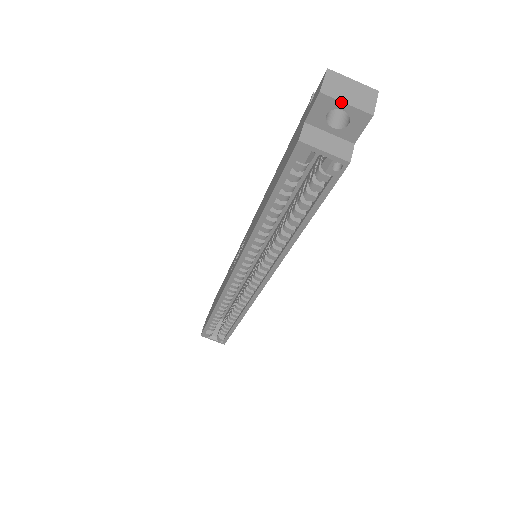
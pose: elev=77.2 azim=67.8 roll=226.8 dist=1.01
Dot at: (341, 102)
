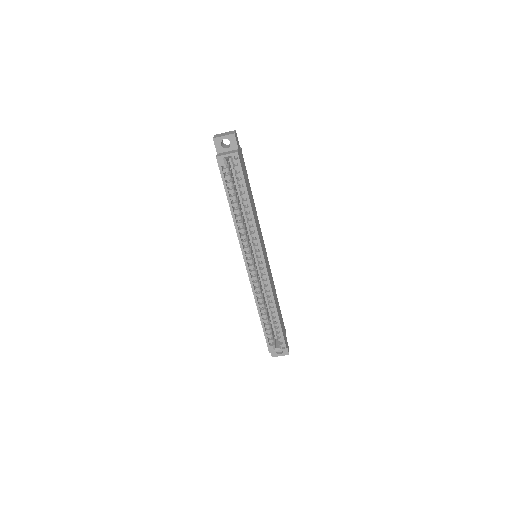
Dot at: (222, 137)
